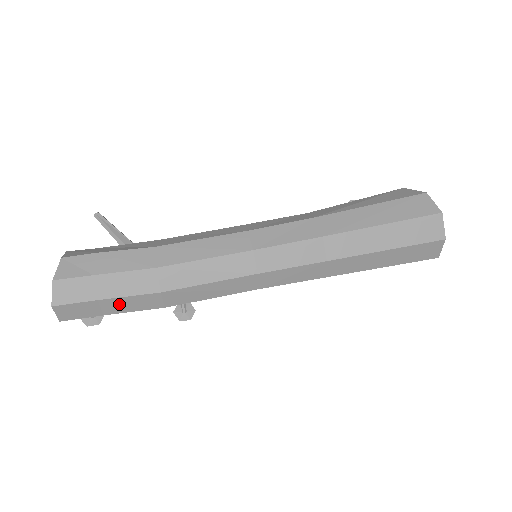
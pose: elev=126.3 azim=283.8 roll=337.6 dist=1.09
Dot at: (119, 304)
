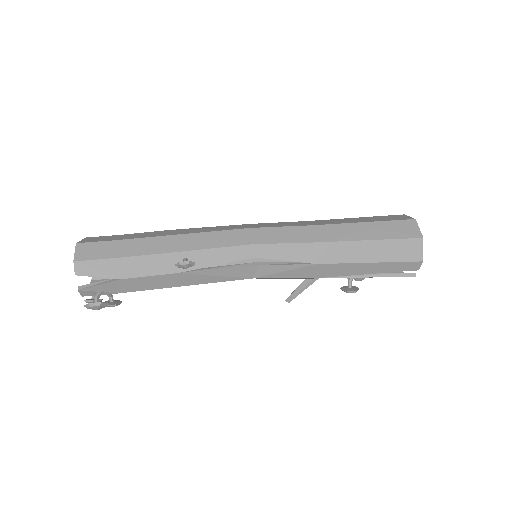
Dot at: (130, 246)
